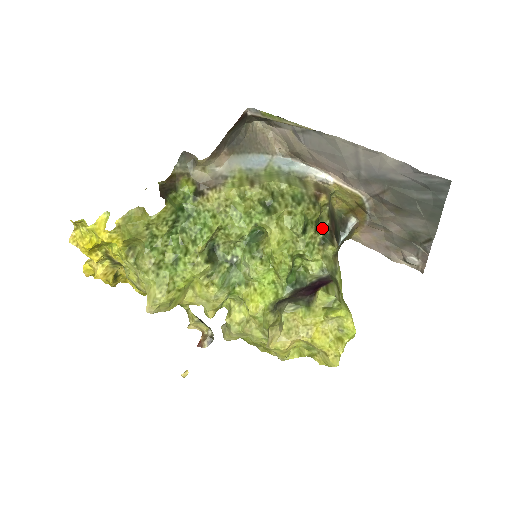
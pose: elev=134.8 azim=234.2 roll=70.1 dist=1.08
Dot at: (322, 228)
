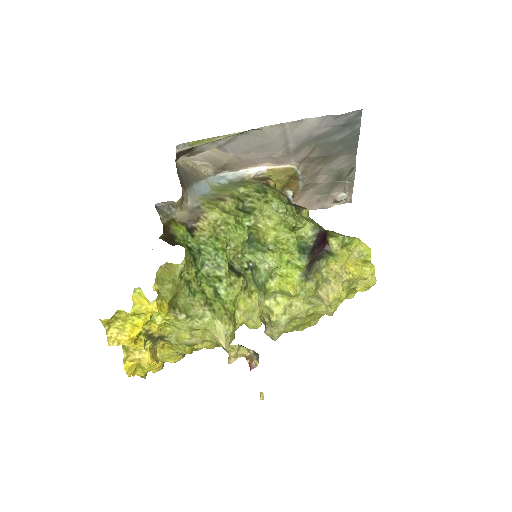
Dot at: occluded
